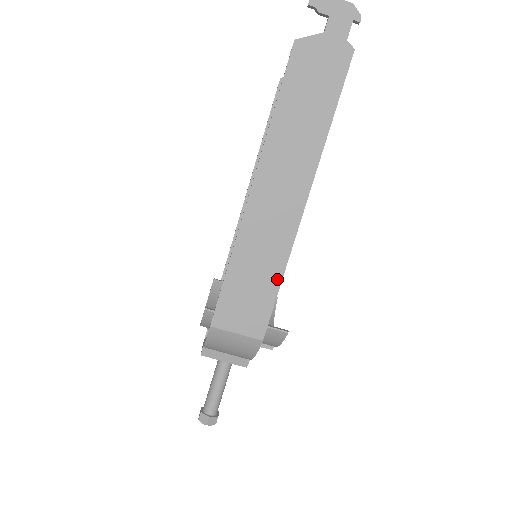
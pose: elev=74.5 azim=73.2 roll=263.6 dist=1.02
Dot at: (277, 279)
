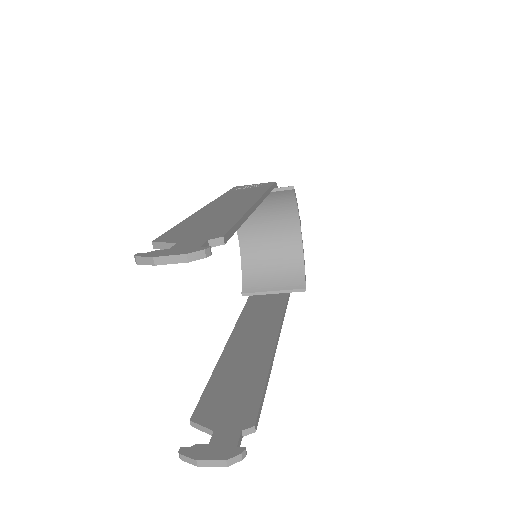
Dot at: occluded
